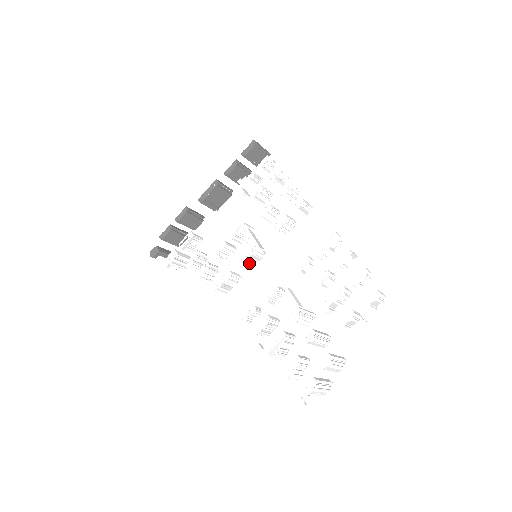
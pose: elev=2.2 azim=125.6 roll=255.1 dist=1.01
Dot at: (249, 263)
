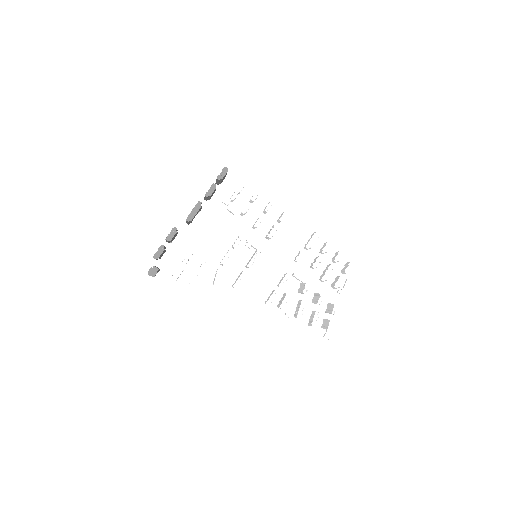
Dot at: (253, 262)
